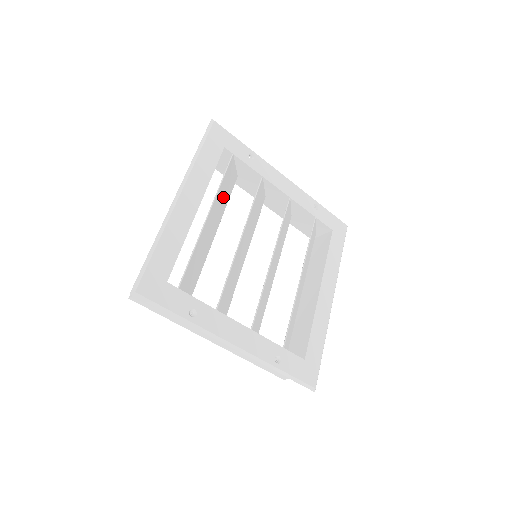
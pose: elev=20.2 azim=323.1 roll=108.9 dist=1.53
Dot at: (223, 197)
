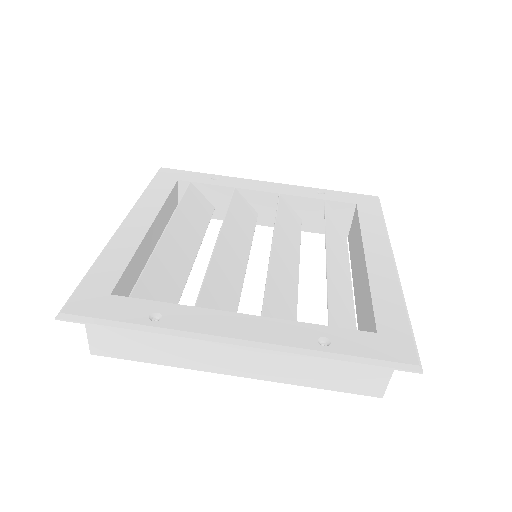
Dot at: (192, 220)
